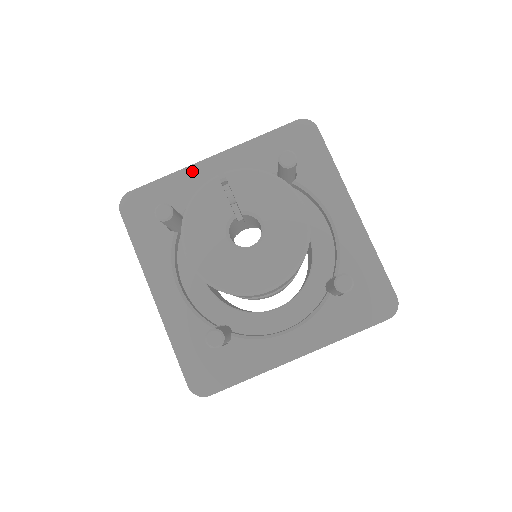
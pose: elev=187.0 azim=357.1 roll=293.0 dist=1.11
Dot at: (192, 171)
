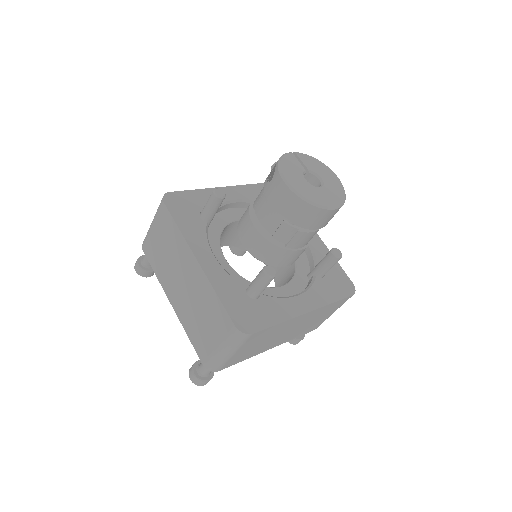
Dot at: occluded
